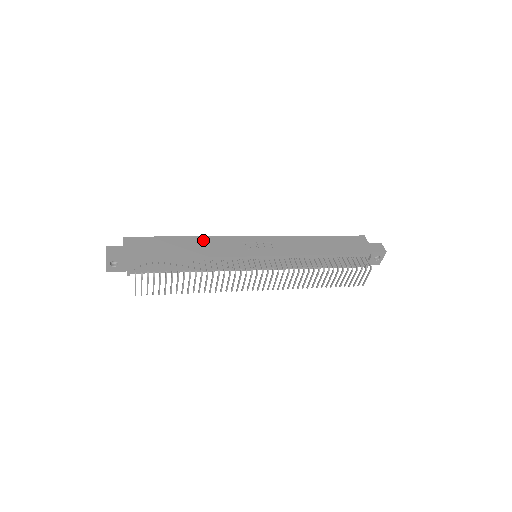
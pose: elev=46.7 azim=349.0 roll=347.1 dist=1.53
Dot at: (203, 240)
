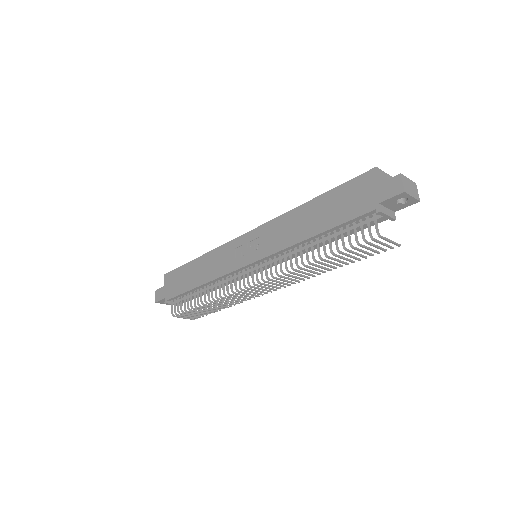
Dot at: (208, 258)
